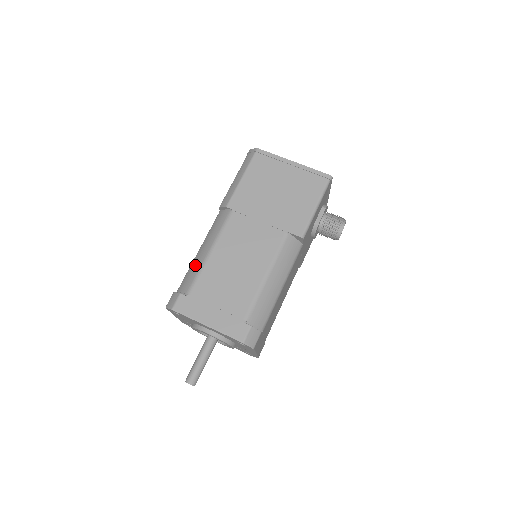
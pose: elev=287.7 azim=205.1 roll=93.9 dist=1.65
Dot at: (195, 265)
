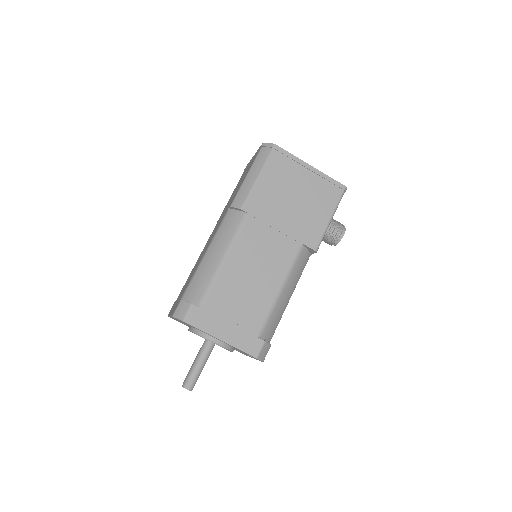
Dot at: (205, 271)
